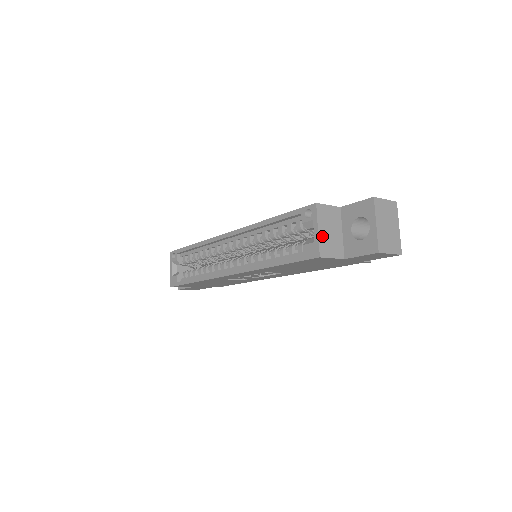
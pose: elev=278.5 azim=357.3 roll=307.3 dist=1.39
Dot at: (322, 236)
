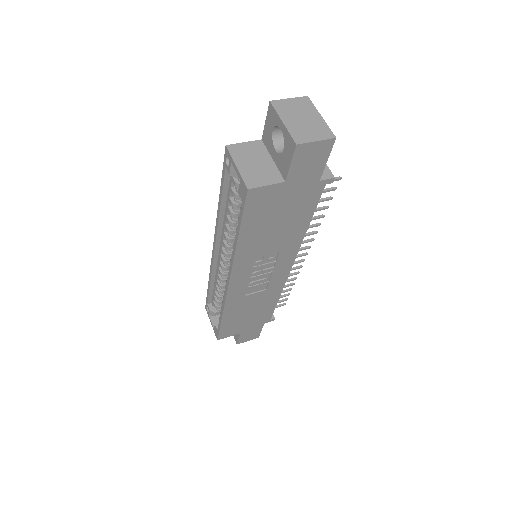
Dot at: (244, 170)
